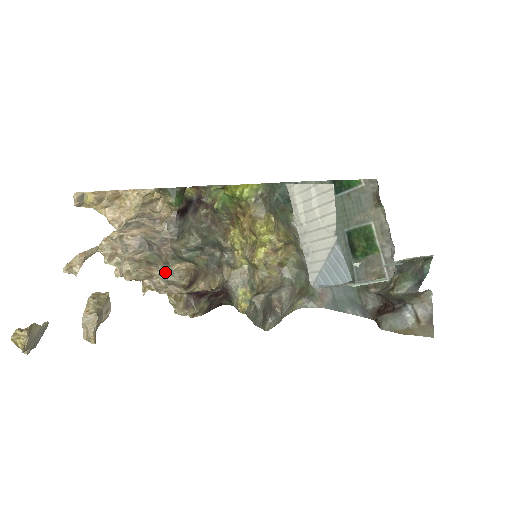
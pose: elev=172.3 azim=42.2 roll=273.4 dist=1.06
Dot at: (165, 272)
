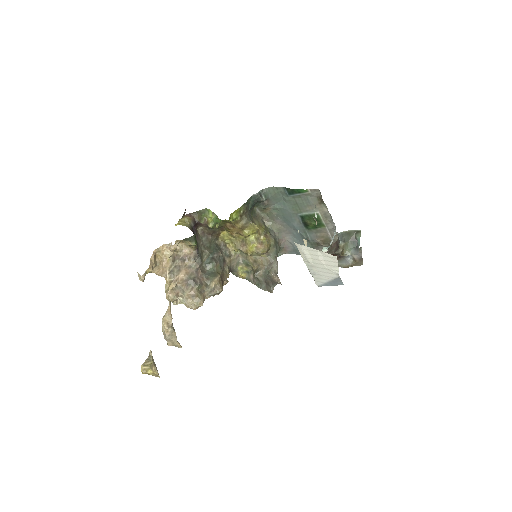
Dot at: (210, 292)
